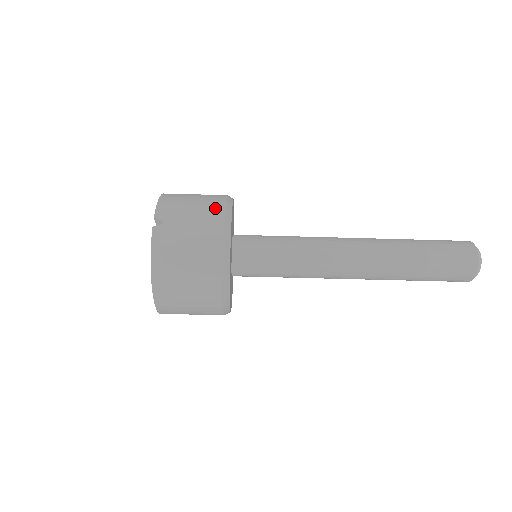
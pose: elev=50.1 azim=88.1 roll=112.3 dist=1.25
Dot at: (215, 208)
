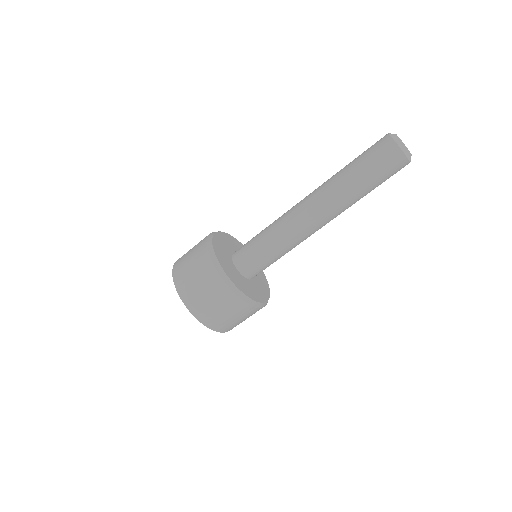
Dot at: occluded
